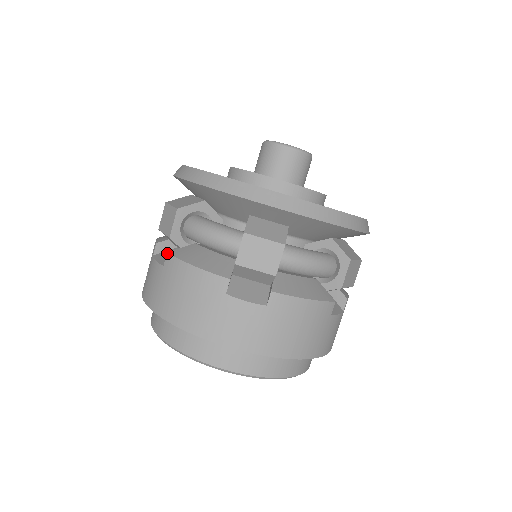
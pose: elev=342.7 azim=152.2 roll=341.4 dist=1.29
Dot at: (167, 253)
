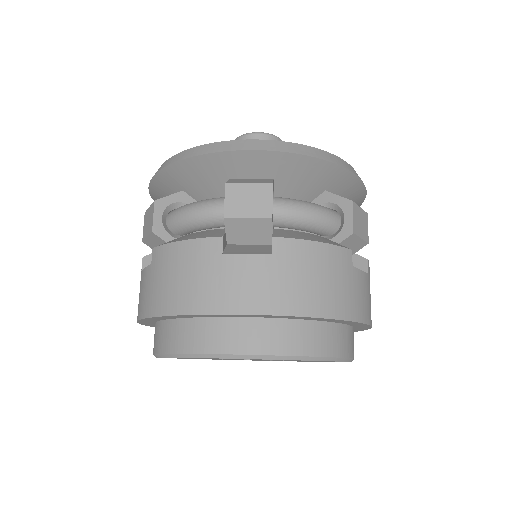
Dot at: (273, 237)
